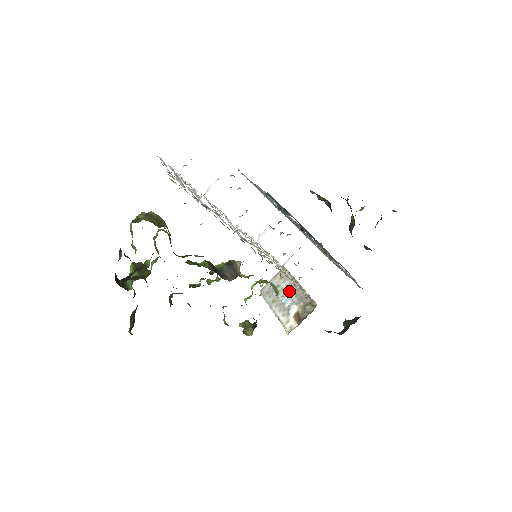
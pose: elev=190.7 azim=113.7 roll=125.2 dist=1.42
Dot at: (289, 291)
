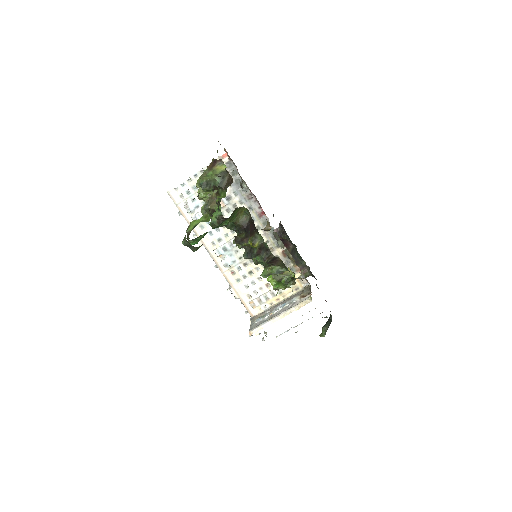
Dot at: (277, 307)
